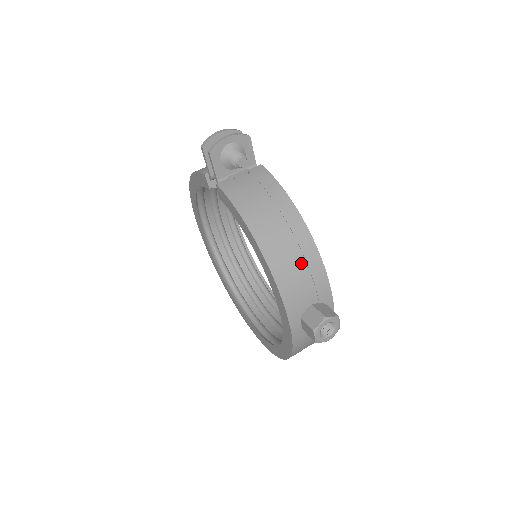
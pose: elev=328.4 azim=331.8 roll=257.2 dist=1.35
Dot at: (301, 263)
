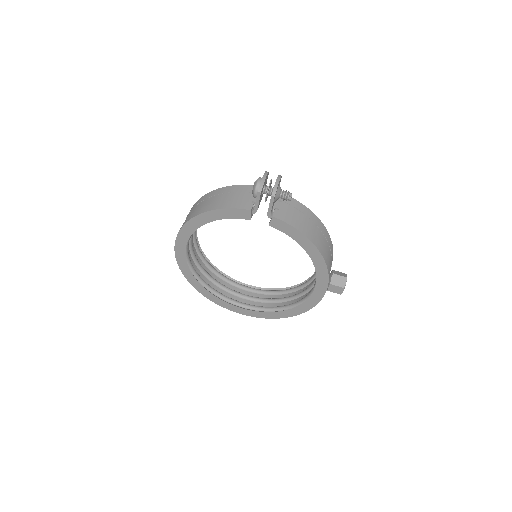
Dot at: (329, 251)
